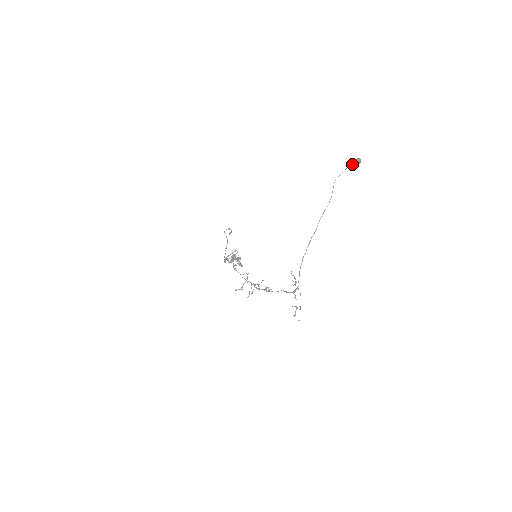
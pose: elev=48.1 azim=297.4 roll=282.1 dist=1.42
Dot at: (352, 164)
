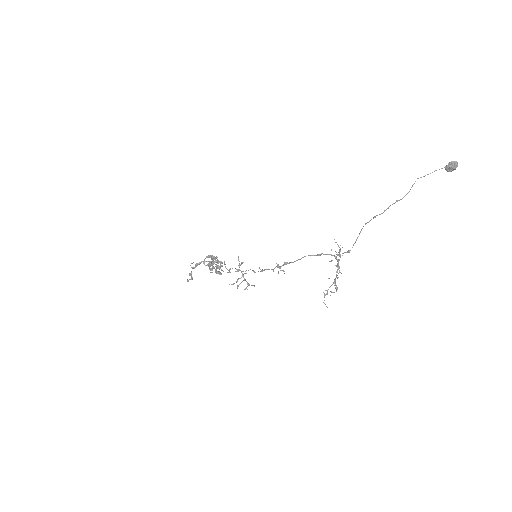
Dot at: (446, 165)
